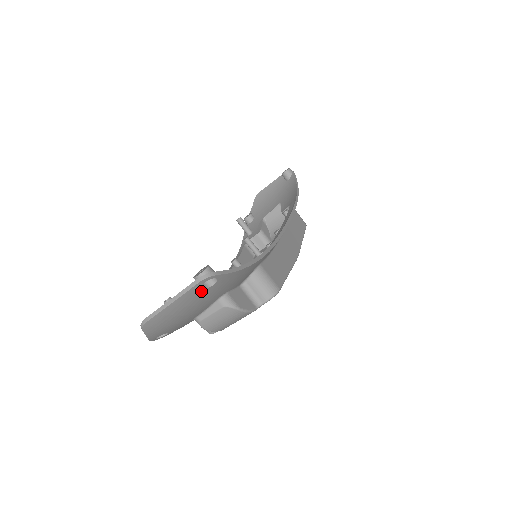
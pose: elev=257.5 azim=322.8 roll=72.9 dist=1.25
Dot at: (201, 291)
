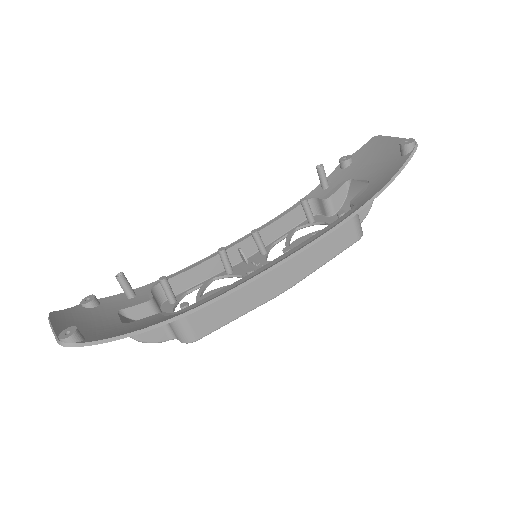
Dot at: occluded
